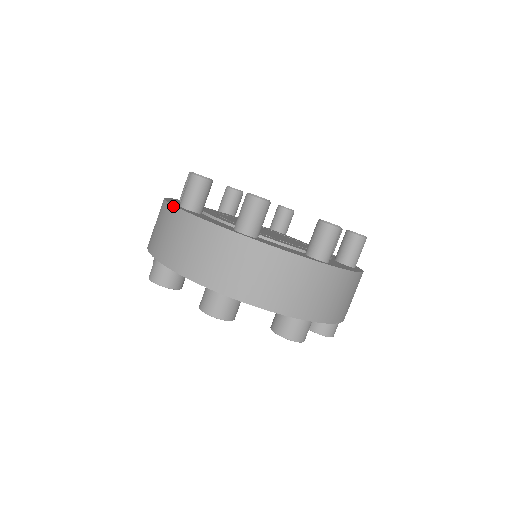
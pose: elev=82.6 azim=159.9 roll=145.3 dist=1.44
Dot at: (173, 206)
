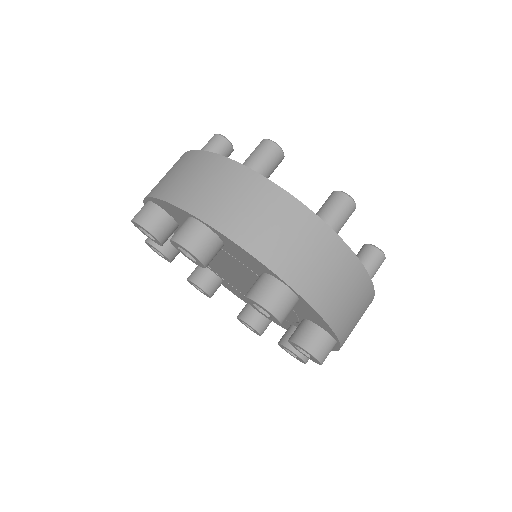
Dot at: (185, 152)
